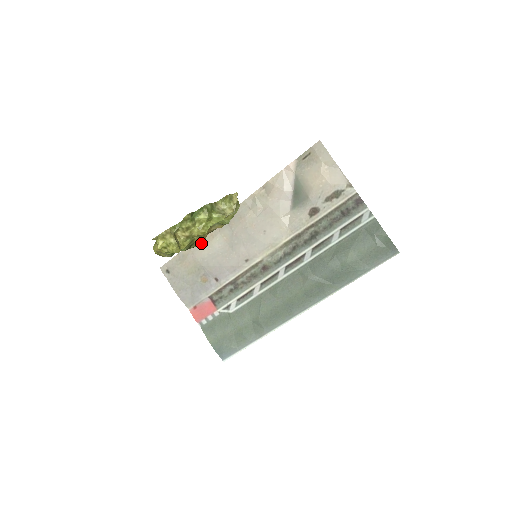
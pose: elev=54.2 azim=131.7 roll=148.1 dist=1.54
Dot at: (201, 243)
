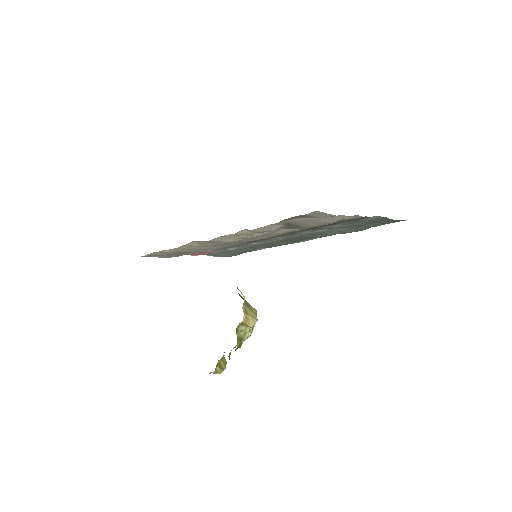
Dot at: (182, 250)
